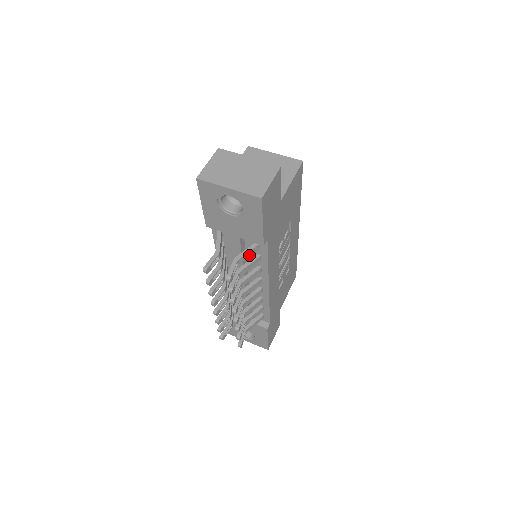
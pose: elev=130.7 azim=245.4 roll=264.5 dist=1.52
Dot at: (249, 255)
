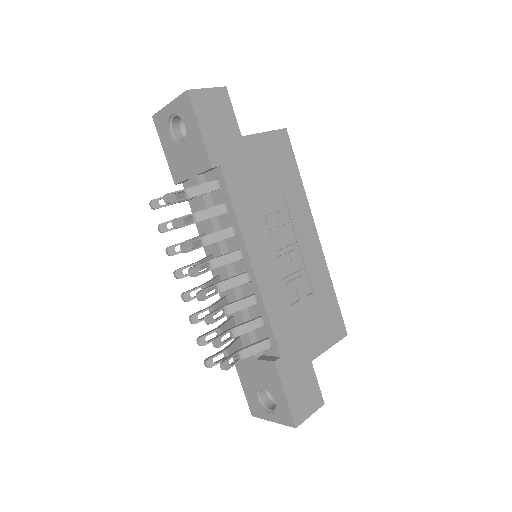
Dot at: (204, 191)
